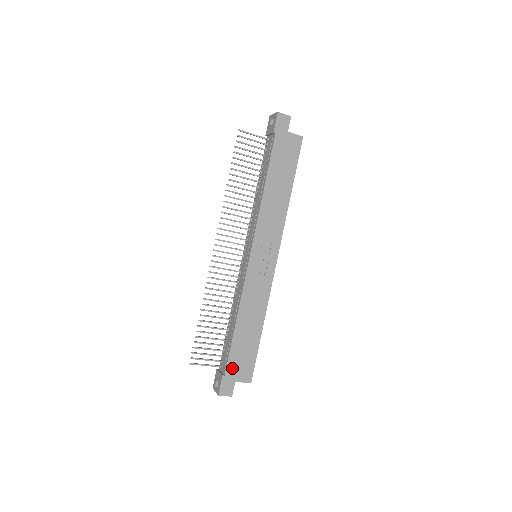
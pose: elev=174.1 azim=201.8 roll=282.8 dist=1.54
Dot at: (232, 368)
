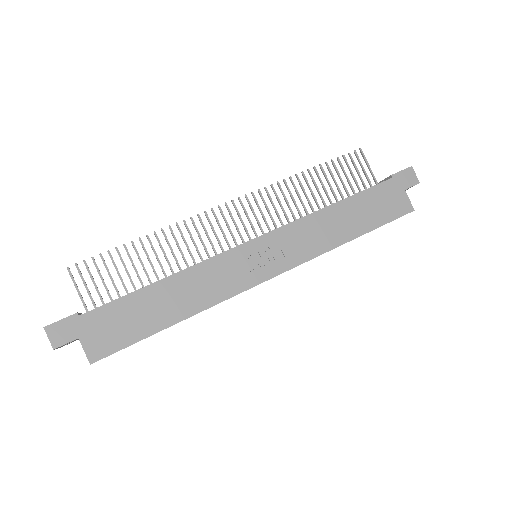
Dot at: (96, 319)
